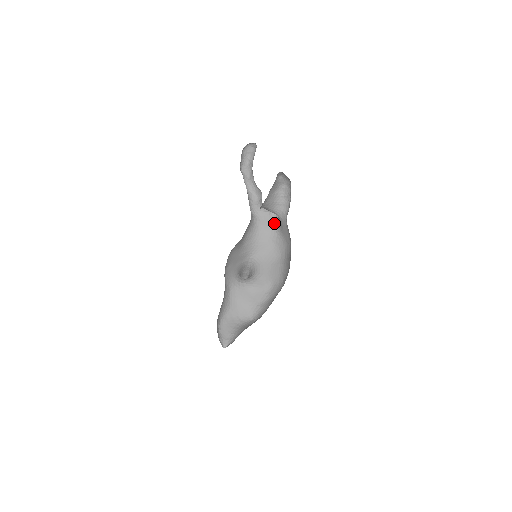
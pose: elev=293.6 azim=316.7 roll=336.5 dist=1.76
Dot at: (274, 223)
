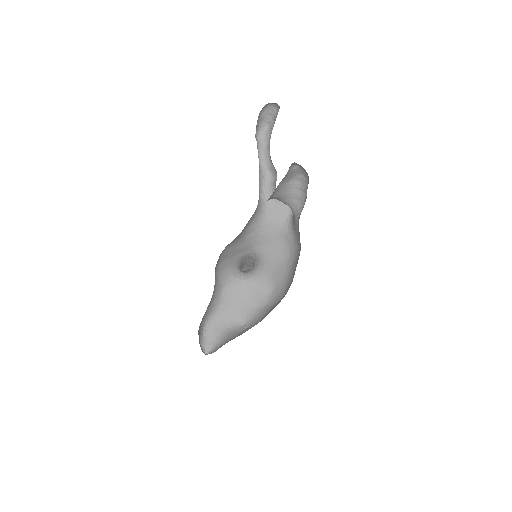
Dot at: (288, 213)
